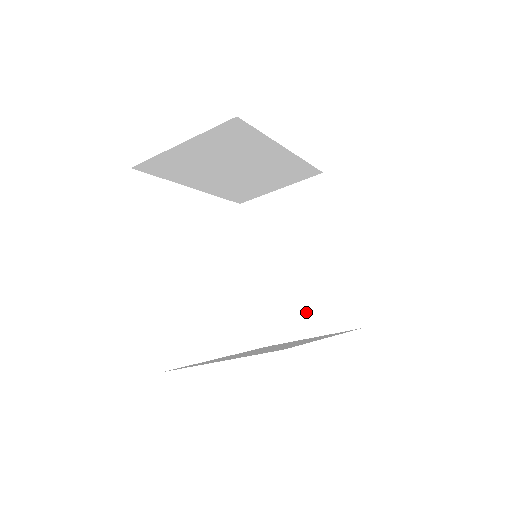
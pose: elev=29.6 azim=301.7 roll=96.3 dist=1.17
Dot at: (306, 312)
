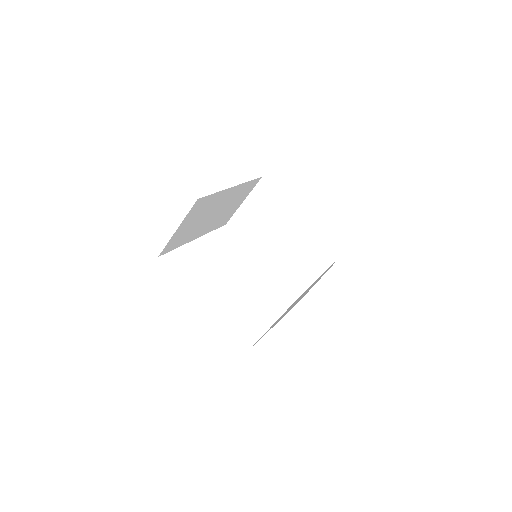
Dot at: (307, 264)
